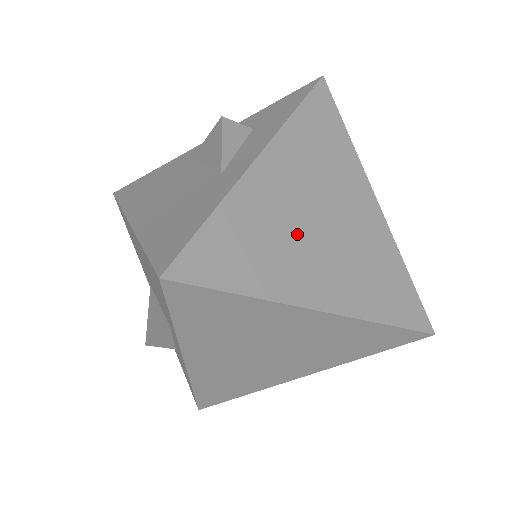
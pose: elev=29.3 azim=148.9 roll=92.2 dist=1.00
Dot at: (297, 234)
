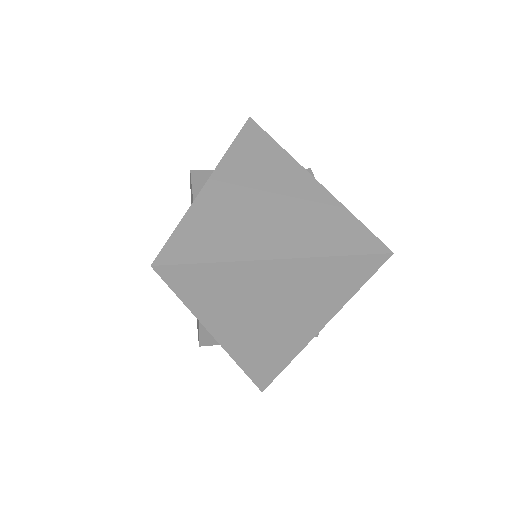
Dot at: (247, 217)
